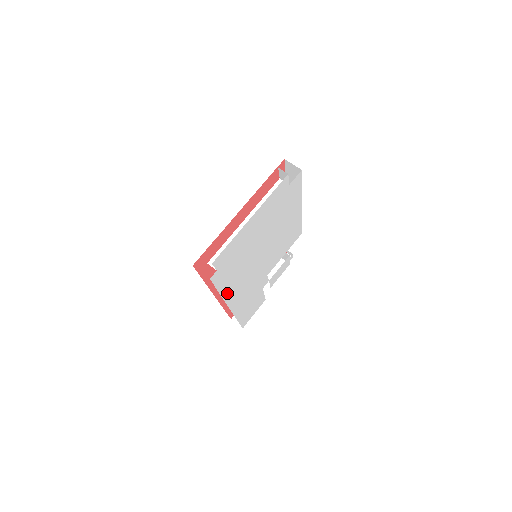
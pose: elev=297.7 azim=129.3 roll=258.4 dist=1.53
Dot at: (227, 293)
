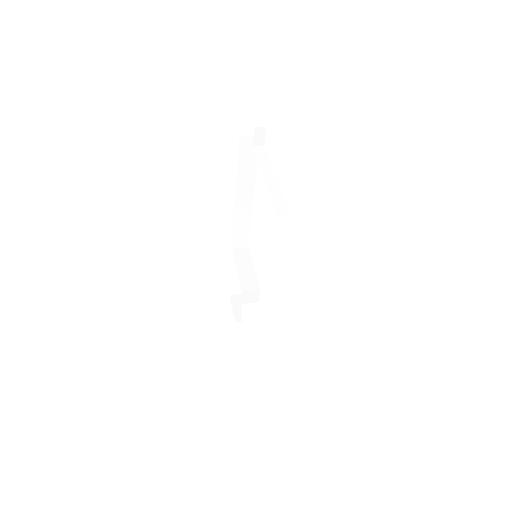
Dot at: occluded
